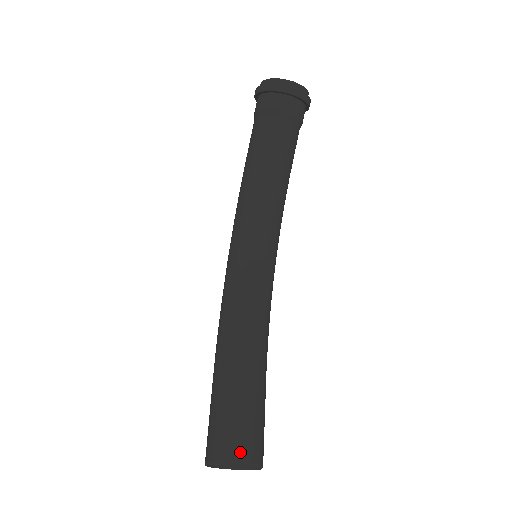
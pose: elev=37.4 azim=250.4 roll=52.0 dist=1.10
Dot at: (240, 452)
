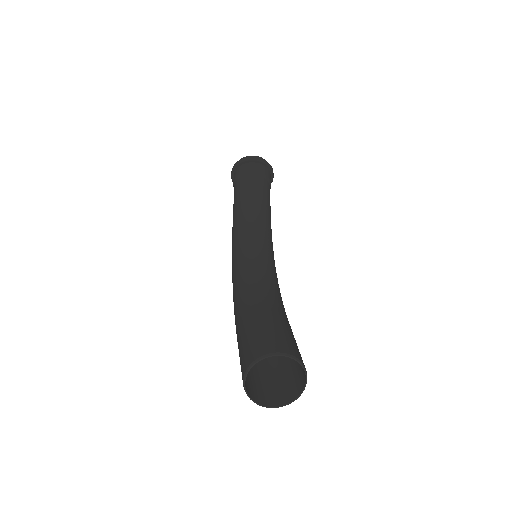
Dot at: (277, 347)
